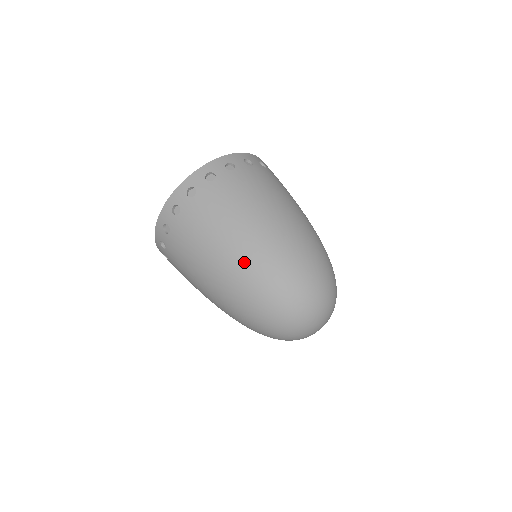
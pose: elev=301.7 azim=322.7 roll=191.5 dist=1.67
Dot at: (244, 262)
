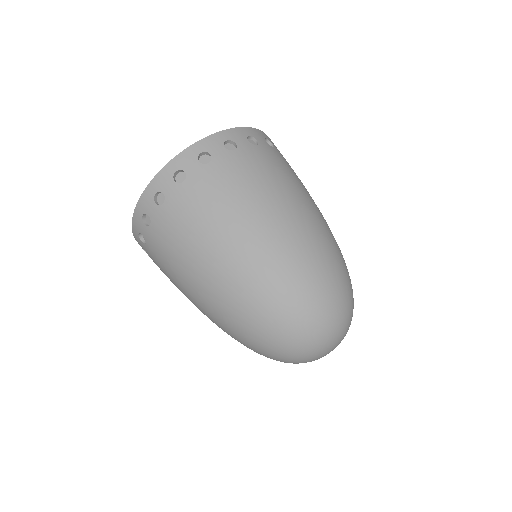
Dot at: (211, 316)
